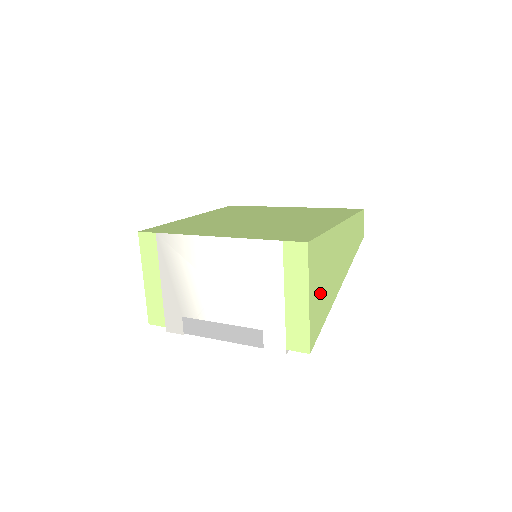
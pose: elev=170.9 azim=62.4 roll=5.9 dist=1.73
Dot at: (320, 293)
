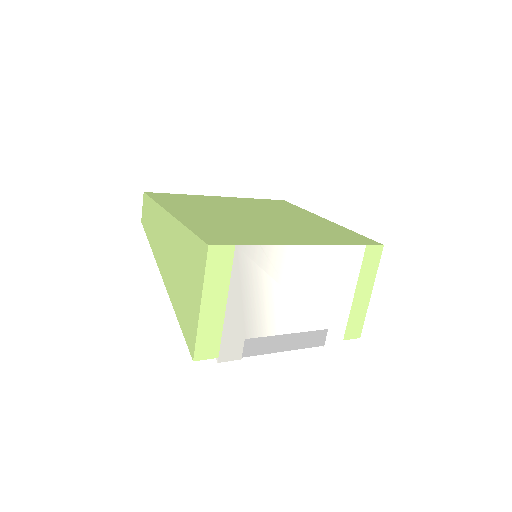
Dot at: occluded
